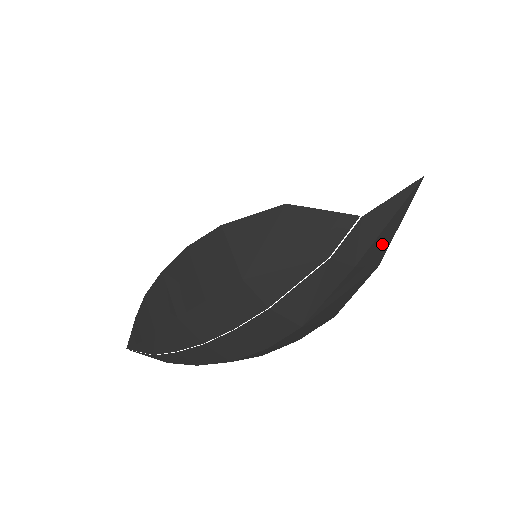
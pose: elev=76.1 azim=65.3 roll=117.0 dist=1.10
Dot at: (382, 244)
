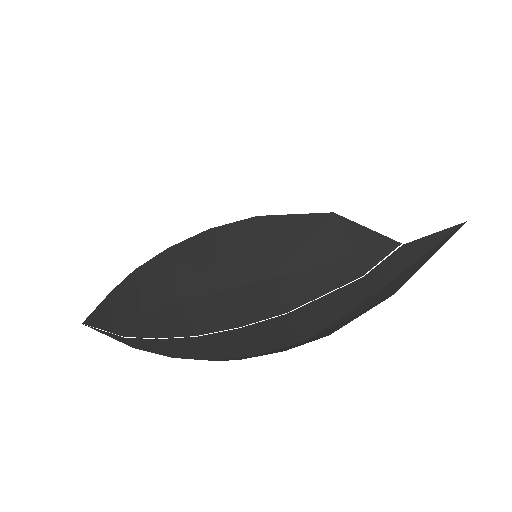
Dot at: (407, 275)
